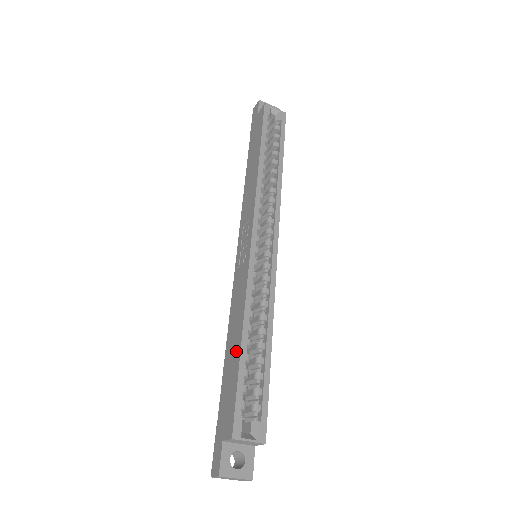
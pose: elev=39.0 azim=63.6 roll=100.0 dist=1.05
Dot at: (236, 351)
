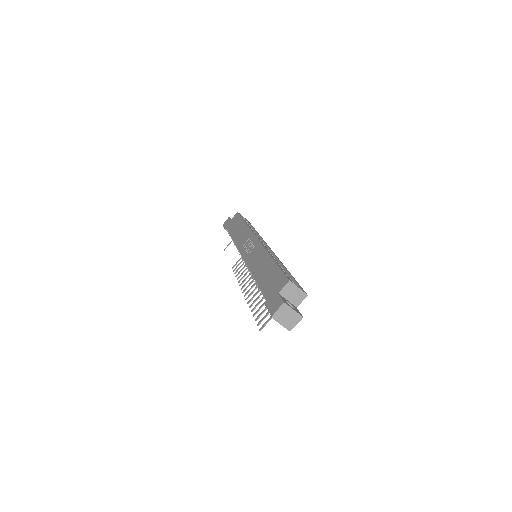
Dot at: (270, 266)
